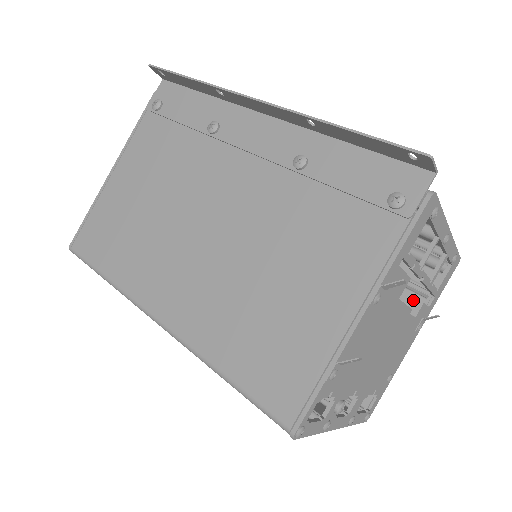
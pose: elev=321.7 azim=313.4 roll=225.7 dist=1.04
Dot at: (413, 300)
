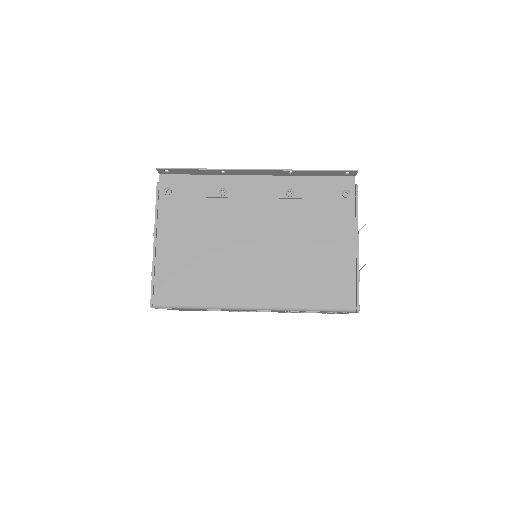
Dot at: occluded
